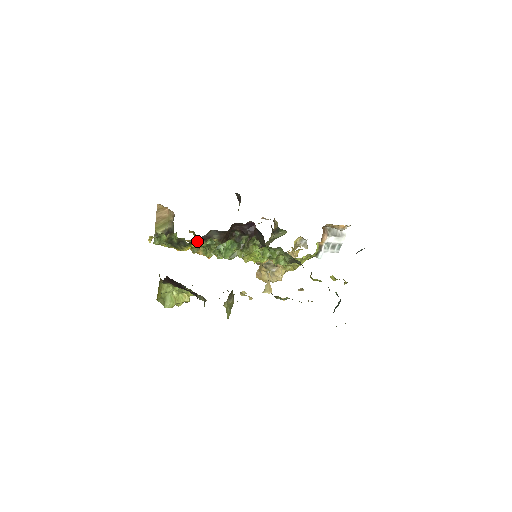
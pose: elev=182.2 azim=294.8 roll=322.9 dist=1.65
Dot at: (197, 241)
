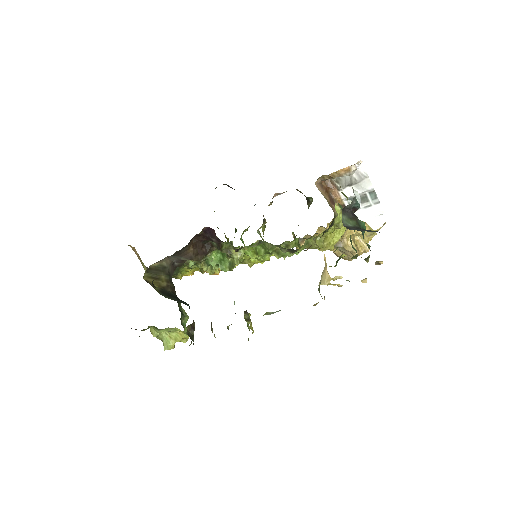
Dot at: (182, 266)
